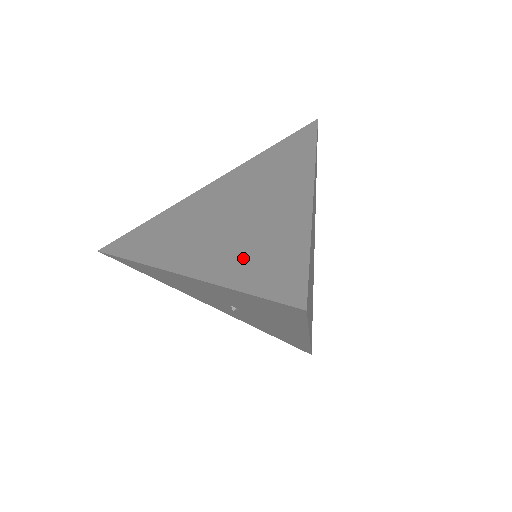
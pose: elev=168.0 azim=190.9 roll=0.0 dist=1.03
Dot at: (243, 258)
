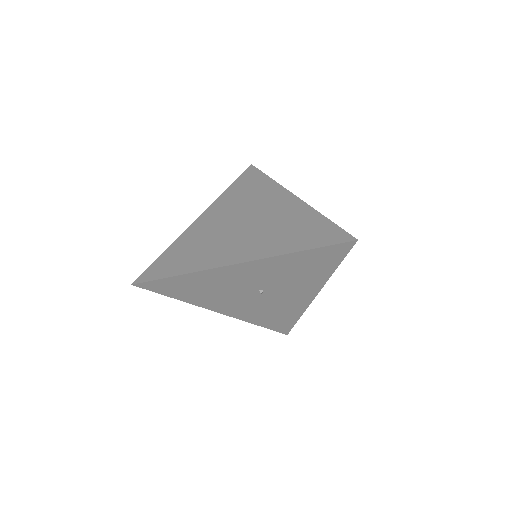
Dot at: (285, 238)
